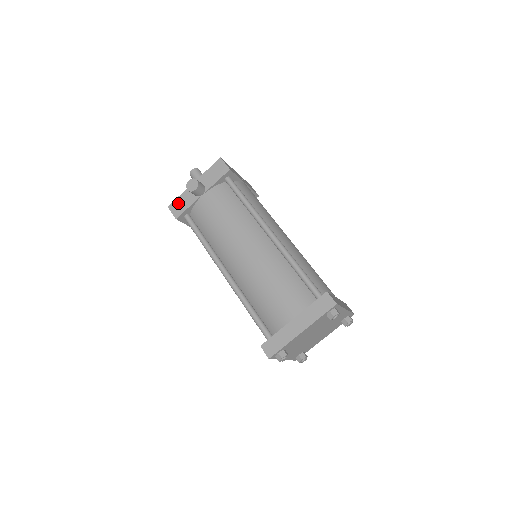
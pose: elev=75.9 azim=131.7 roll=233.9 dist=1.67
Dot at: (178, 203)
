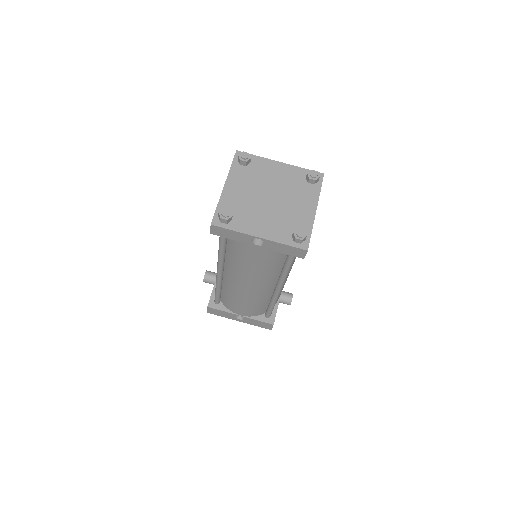
Dot at: occluded
